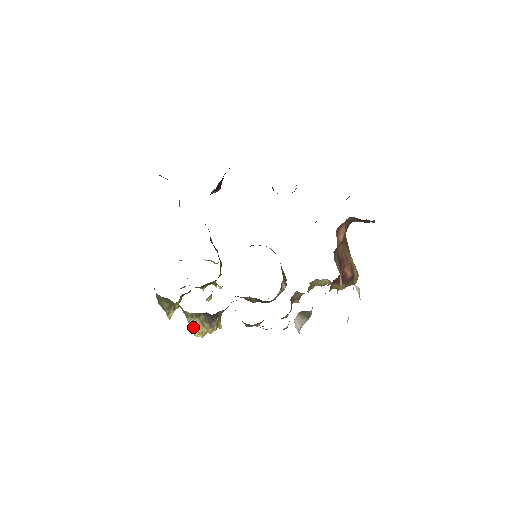
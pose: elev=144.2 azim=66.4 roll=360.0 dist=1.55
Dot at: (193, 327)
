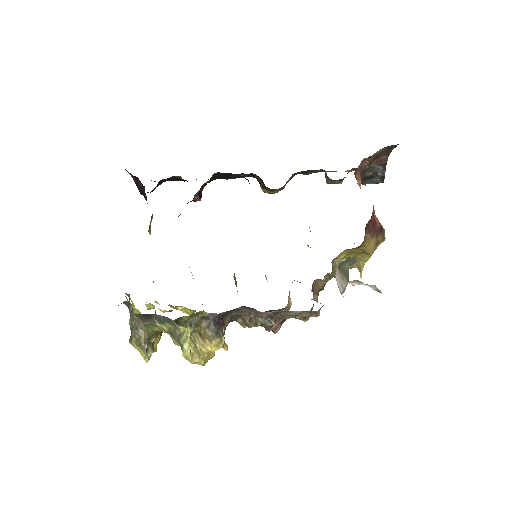
Dot at: (192, 344)
